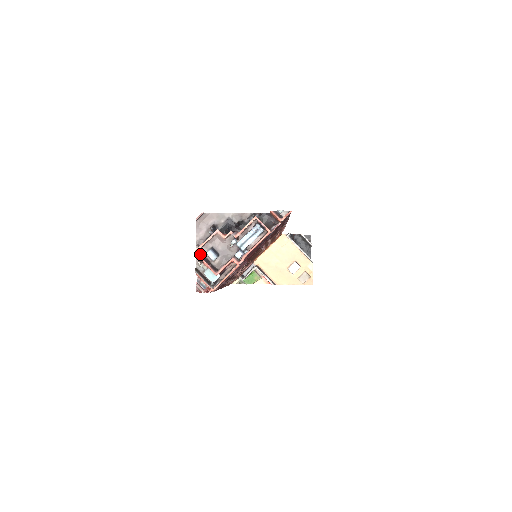
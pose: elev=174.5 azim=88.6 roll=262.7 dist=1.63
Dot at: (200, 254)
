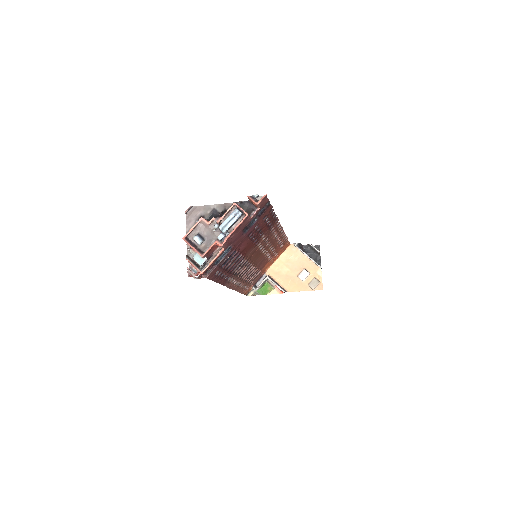
Dot at: (188, 240)
